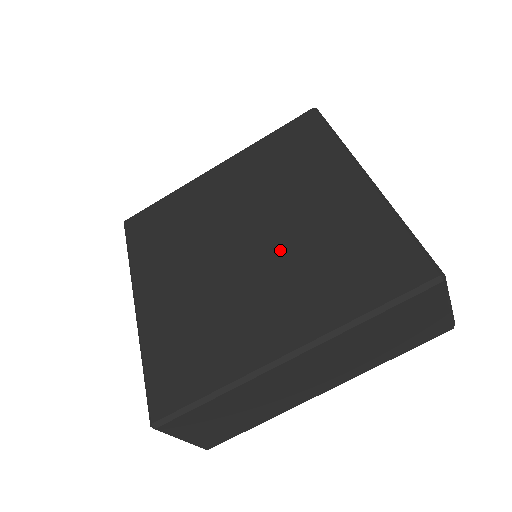
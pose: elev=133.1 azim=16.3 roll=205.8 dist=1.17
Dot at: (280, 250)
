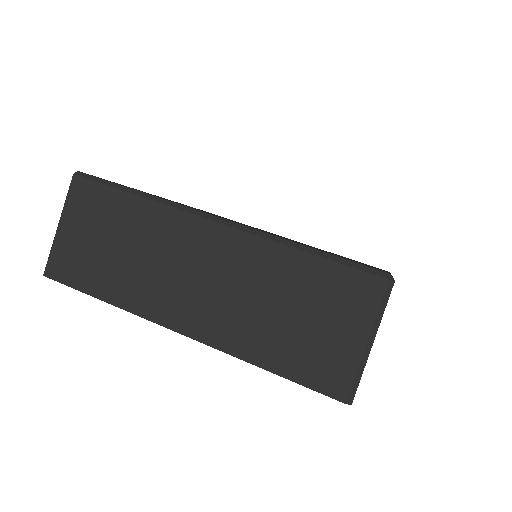
Dot at: occluded
